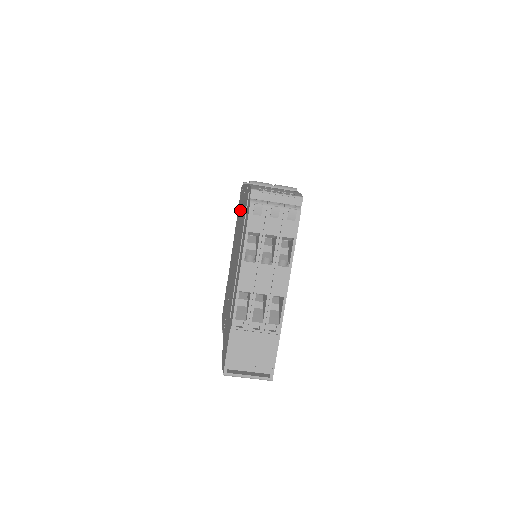
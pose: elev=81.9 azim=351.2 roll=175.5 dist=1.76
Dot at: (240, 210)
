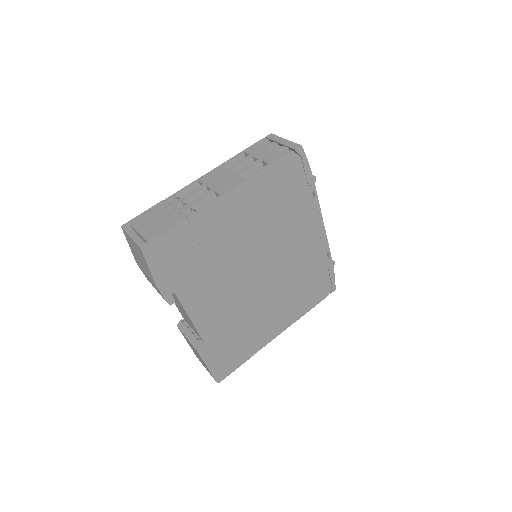
Dot at: occluded
